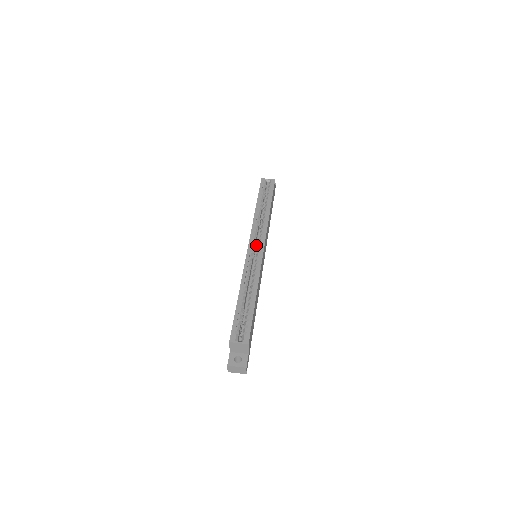
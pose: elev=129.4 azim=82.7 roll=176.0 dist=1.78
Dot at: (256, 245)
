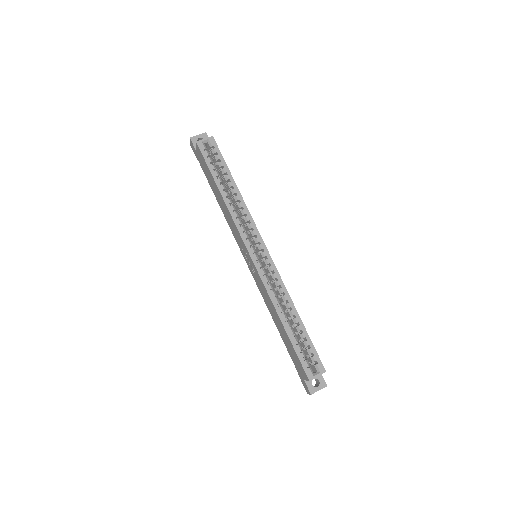
Dot at: (252, 246)
